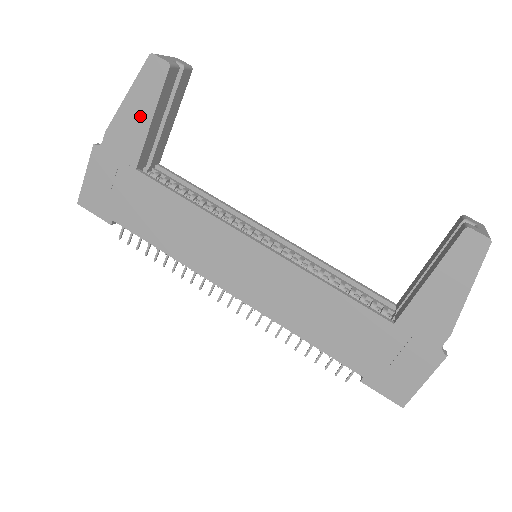
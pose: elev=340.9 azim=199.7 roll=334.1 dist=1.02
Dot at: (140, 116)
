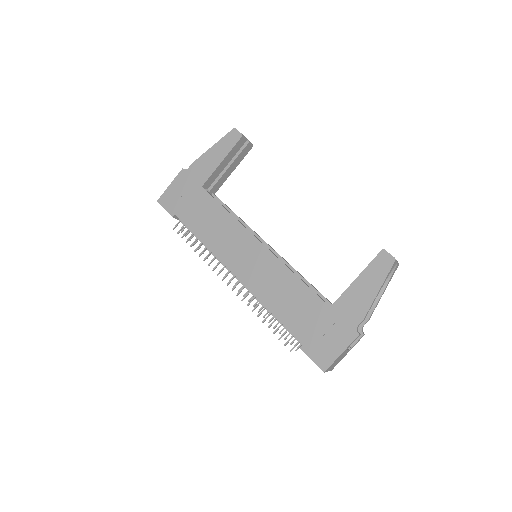
Dot at: (216, 158)
